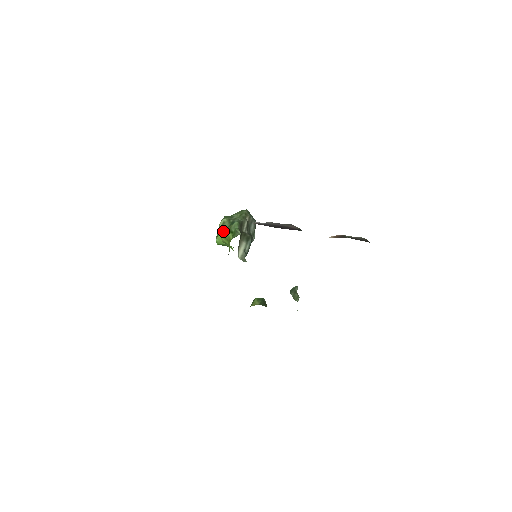
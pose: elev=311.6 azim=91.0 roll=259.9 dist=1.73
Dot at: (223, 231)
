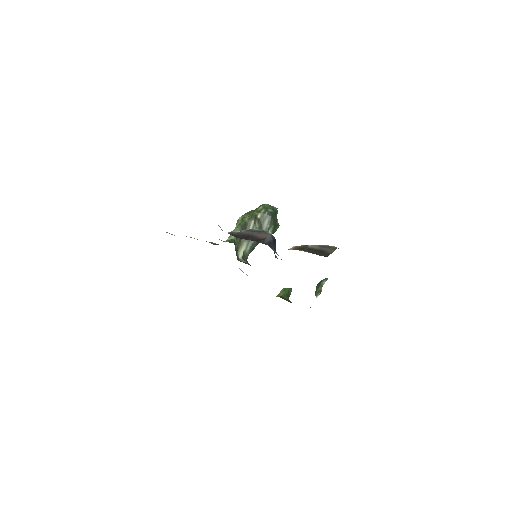
Dot at: occluded
